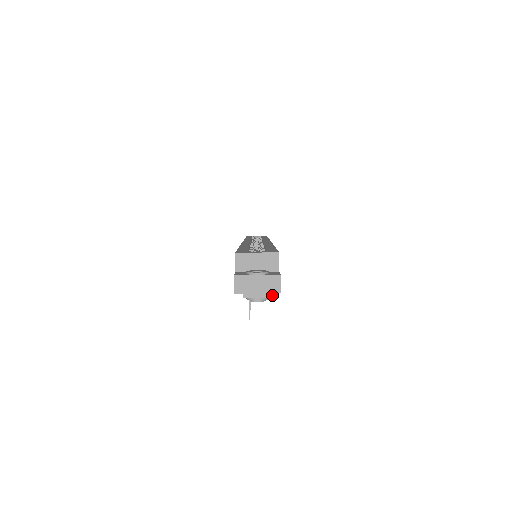
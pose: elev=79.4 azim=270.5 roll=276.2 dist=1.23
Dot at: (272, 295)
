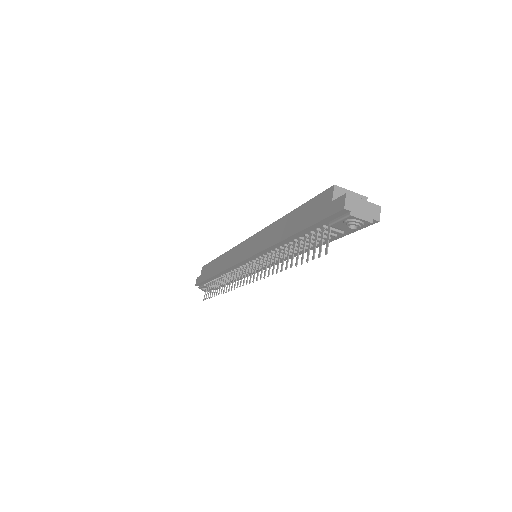
Dot at: (373, 221)
